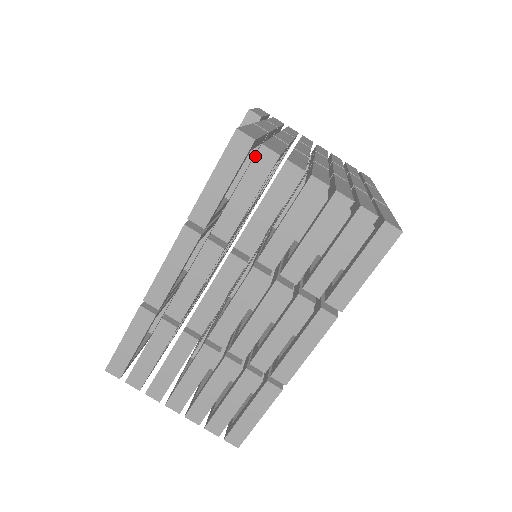
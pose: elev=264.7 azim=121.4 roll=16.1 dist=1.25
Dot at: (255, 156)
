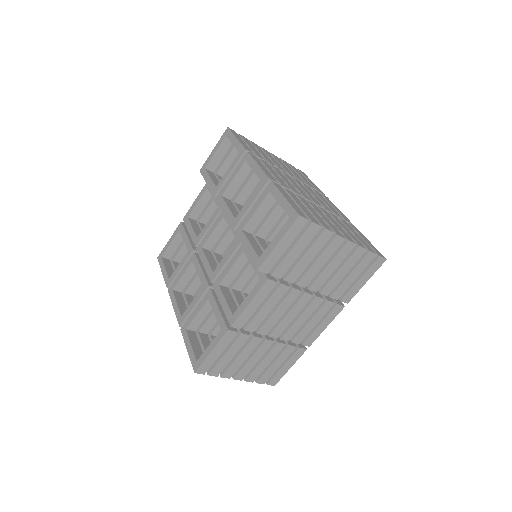
Dot at: occluded
